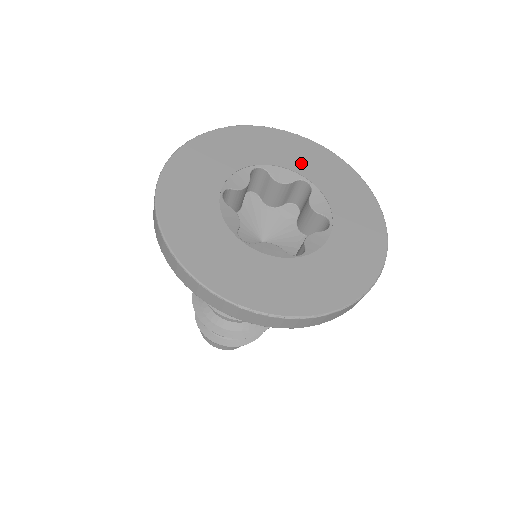
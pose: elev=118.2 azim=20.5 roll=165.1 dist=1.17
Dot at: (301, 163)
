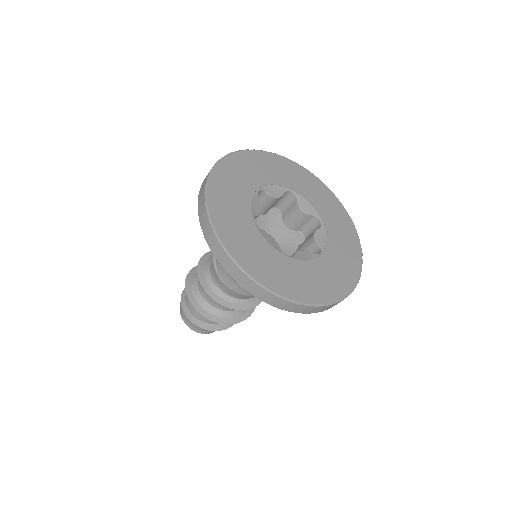
Dot at: (280, 176)
